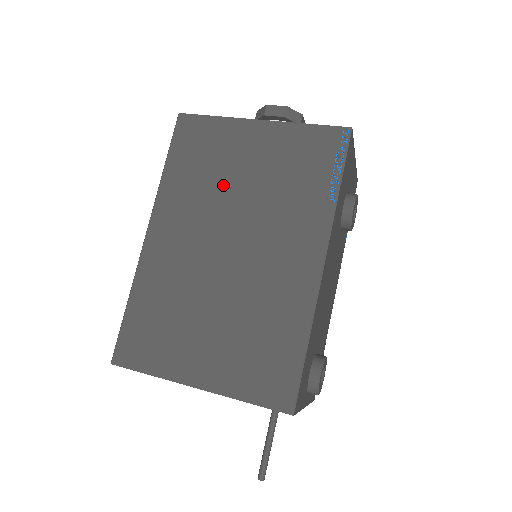
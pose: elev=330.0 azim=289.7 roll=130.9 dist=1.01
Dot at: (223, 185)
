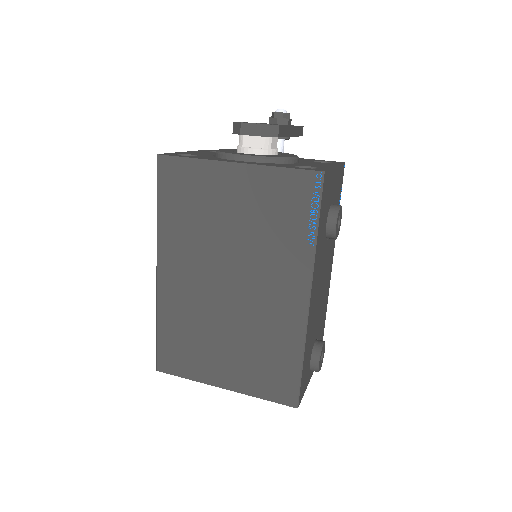
Dot at: (213, 229)
